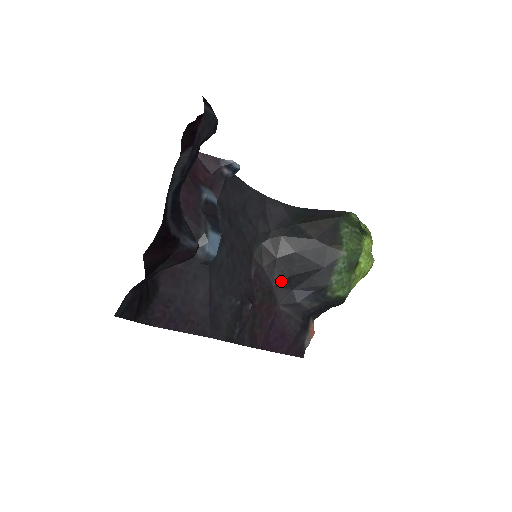
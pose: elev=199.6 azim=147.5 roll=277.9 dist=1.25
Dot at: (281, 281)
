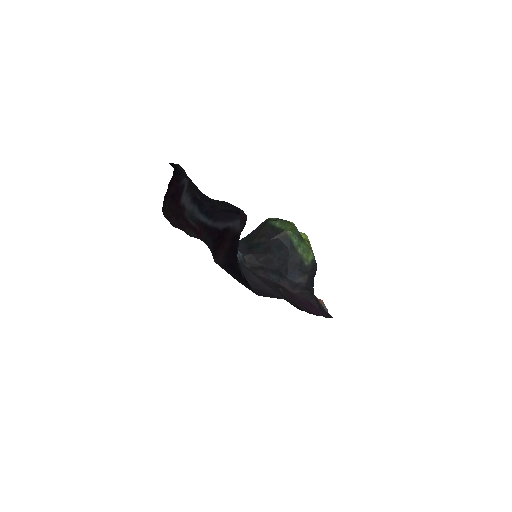
Dot at: (277, 277)
